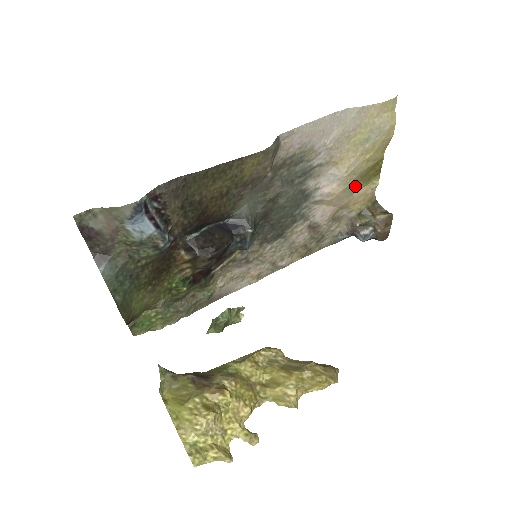
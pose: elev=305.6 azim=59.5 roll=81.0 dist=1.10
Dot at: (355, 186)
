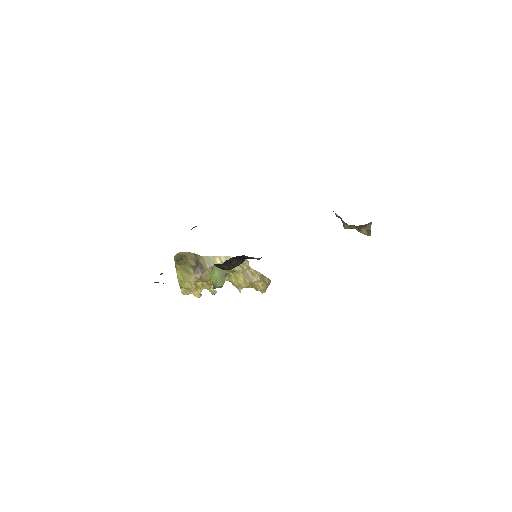
Dot at: occluded
